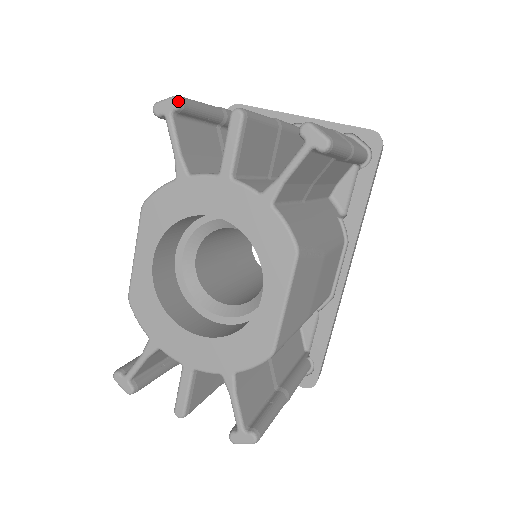
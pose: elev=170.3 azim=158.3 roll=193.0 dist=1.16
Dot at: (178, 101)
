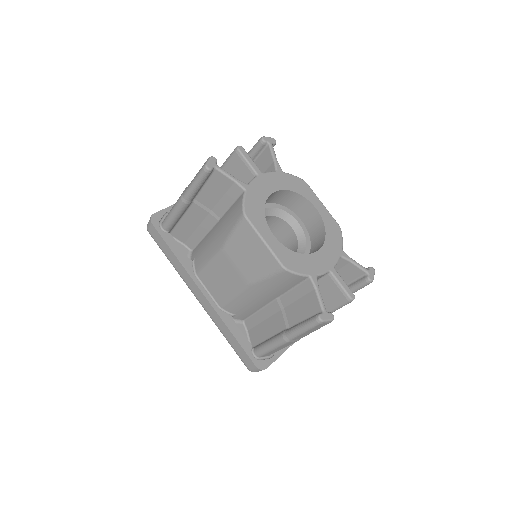
Dot at: occluded
